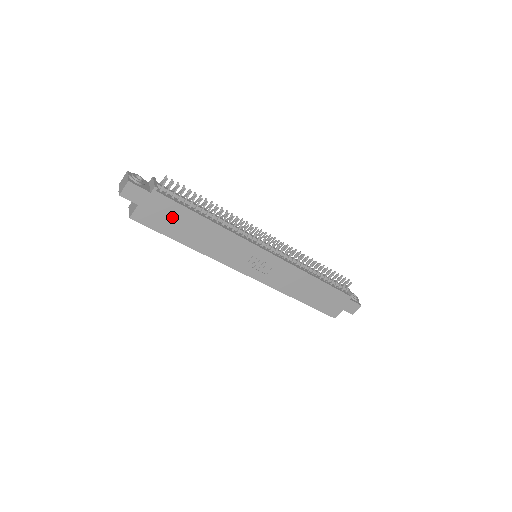
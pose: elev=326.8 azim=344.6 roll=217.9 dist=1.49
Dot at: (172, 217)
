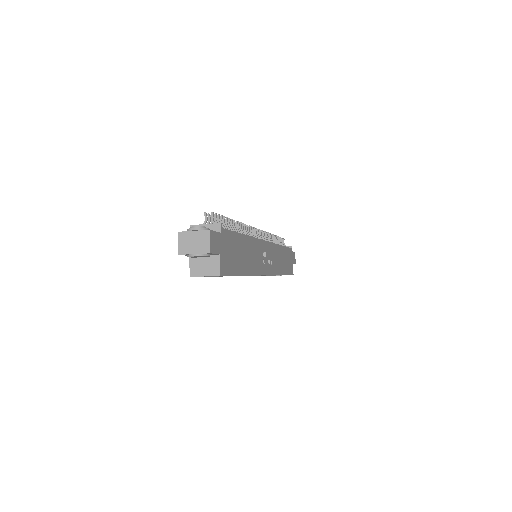
Dot at: (234, 250)
